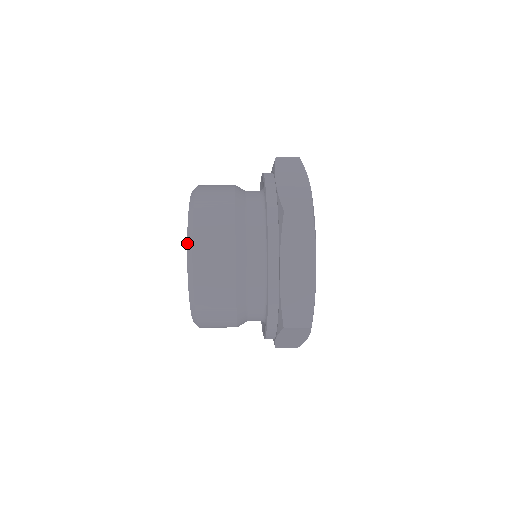
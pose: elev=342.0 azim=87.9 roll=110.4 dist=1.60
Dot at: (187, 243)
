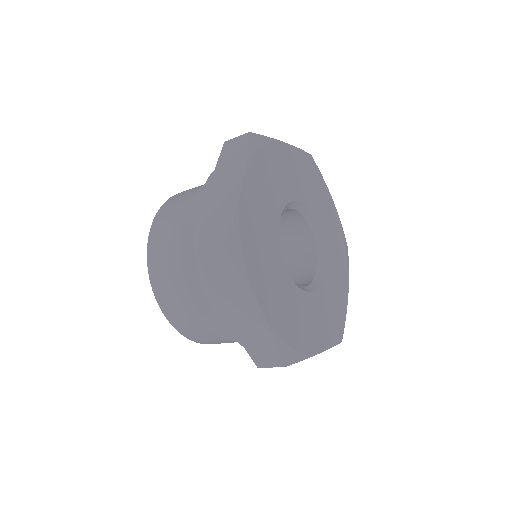
Dot at: occluded
